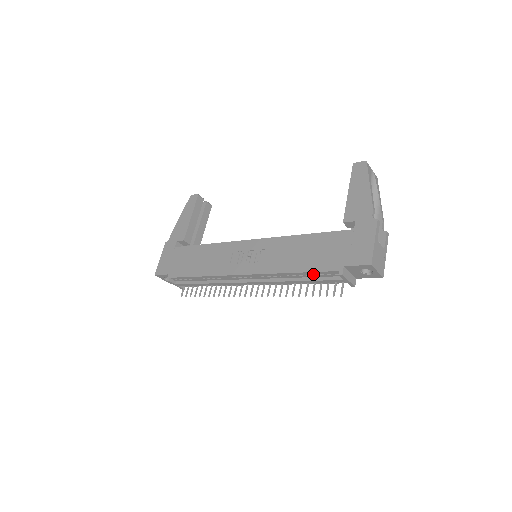
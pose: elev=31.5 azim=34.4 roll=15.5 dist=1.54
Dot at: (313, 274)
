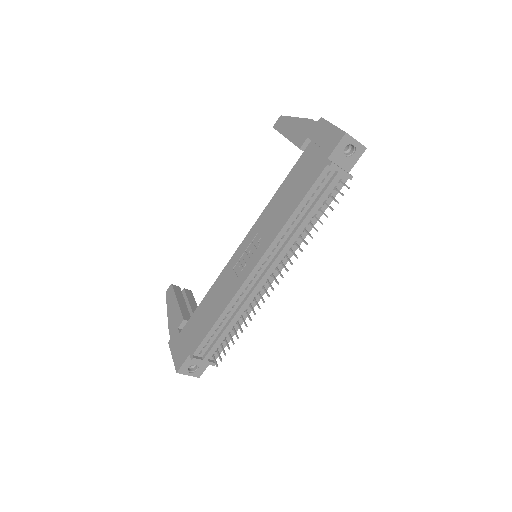
Dot at: (311, 195)
